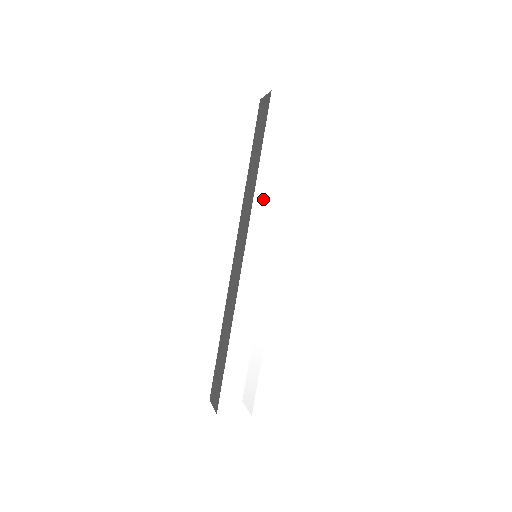
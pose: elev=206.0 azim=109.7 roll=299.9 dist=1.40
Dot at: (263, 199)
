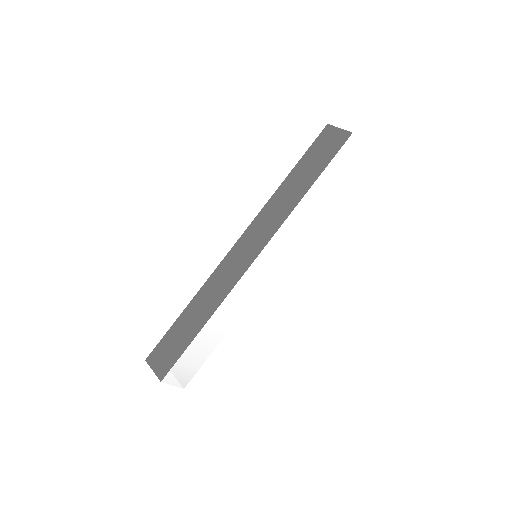
Dot at: (296, 217)
